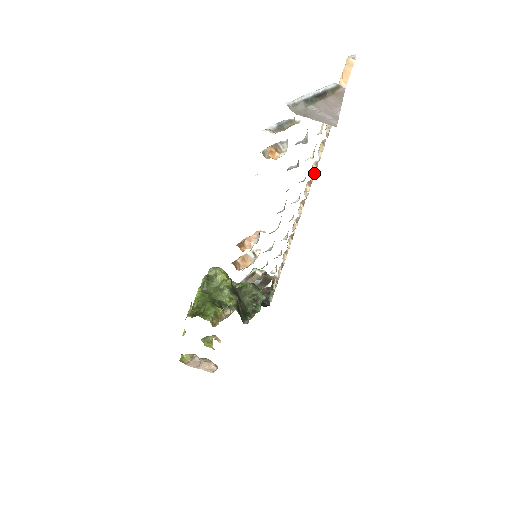
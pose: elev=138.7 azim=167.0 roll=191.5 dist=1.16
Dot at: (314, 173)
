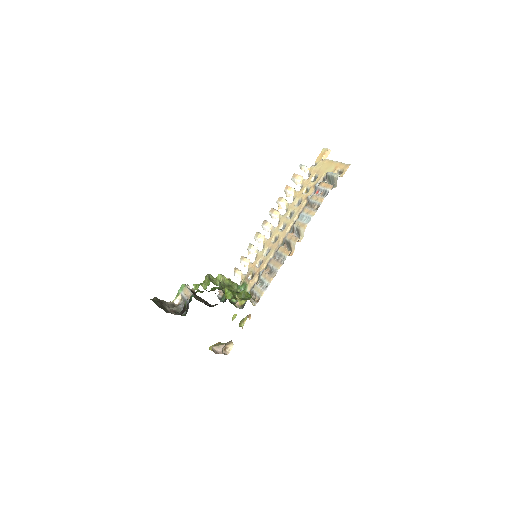
Dot at: (290, 203)
